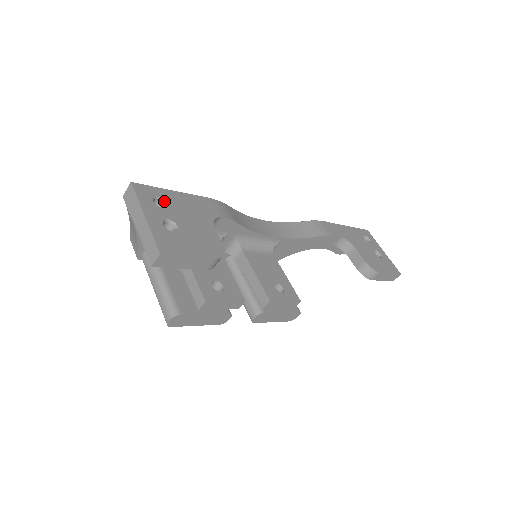
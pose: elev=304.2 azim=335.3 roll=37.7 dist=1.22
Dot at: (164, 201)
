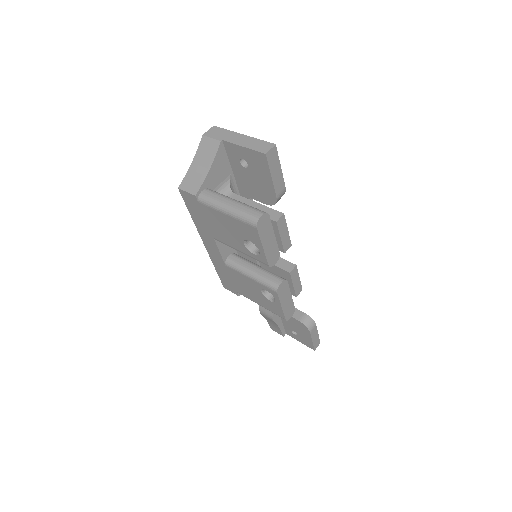
Dot at: occluded
